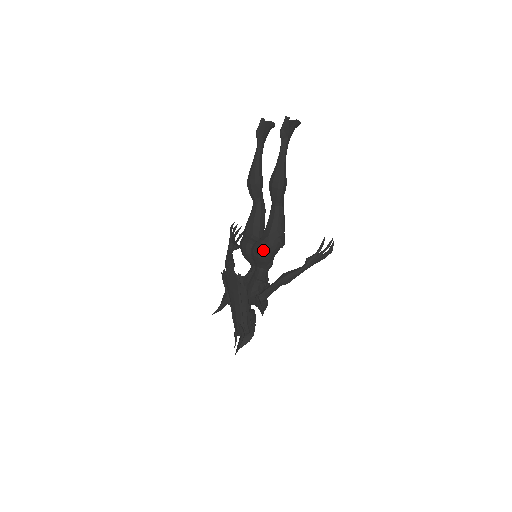
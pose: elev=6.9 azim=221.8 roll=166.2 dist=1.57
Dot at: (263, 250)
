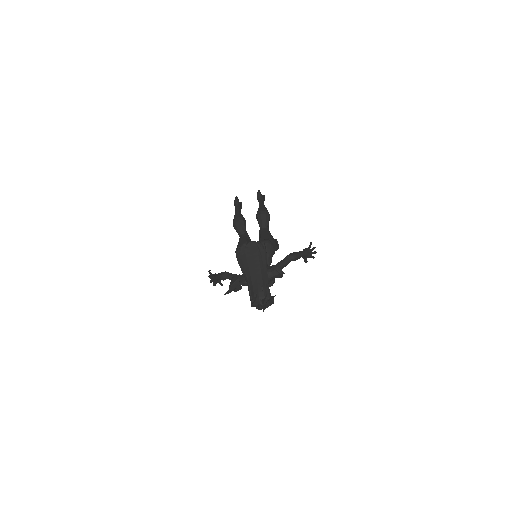
Dot at: (267, 242)
